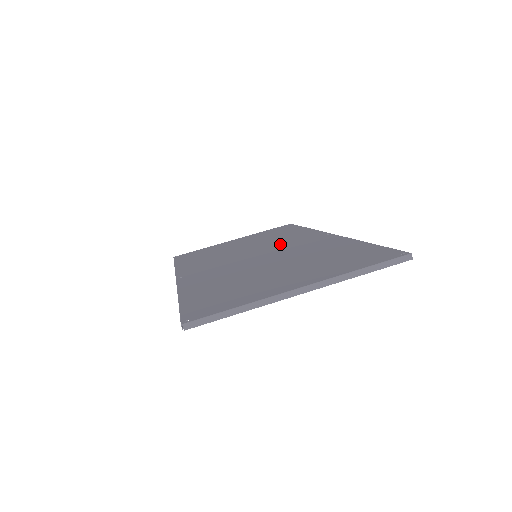
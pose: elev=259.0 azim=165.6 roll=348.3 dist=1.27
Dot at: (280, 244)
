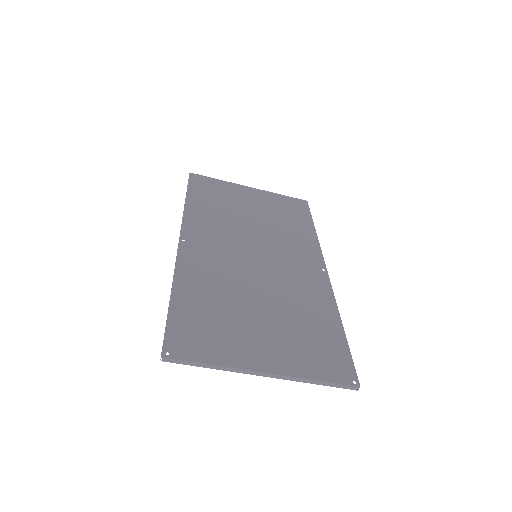
Dot at: (282, 249)
